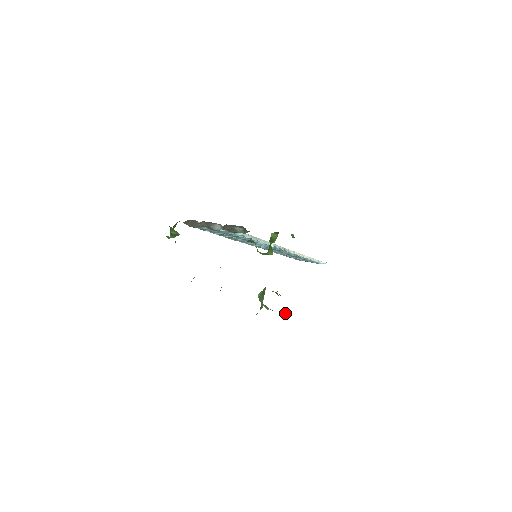
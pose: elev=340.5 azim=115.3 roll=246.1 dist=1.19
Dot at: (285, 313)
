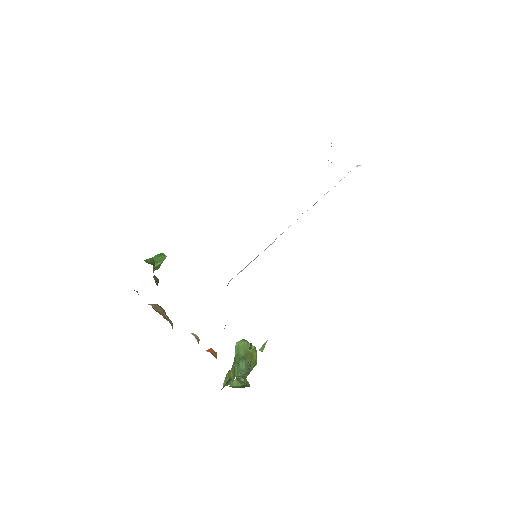
Dot at: (261, 348)
